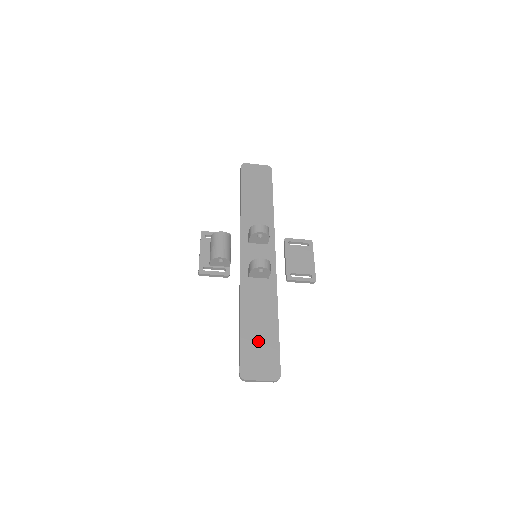
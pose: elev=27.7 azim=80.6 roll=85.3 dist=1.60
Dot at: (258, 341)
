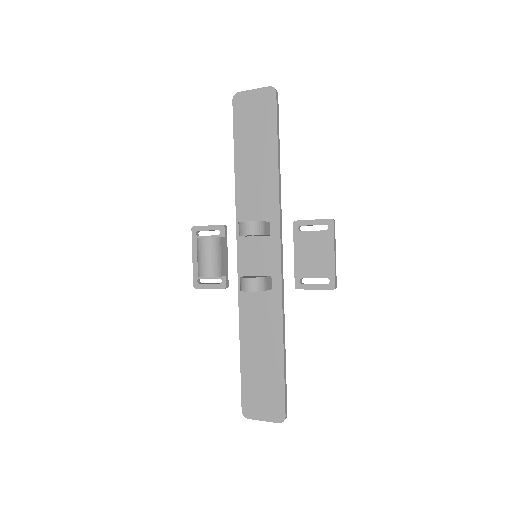
Dot at: (260, 374)
